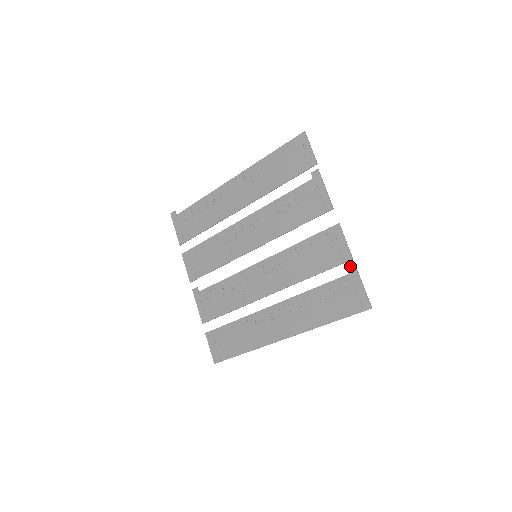
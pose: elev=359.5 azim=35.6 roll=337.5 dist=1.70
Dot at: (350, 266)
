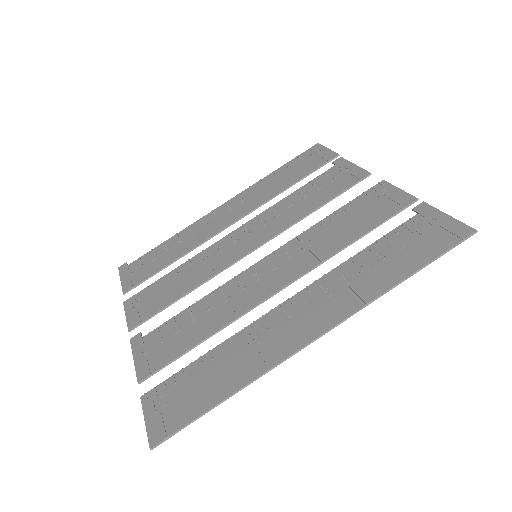
Dot at: (417, 205)
